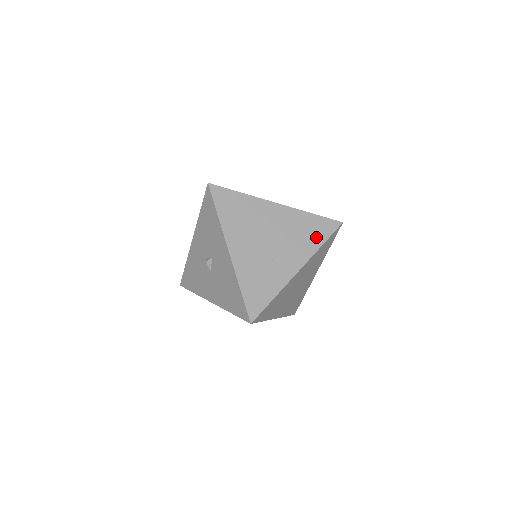
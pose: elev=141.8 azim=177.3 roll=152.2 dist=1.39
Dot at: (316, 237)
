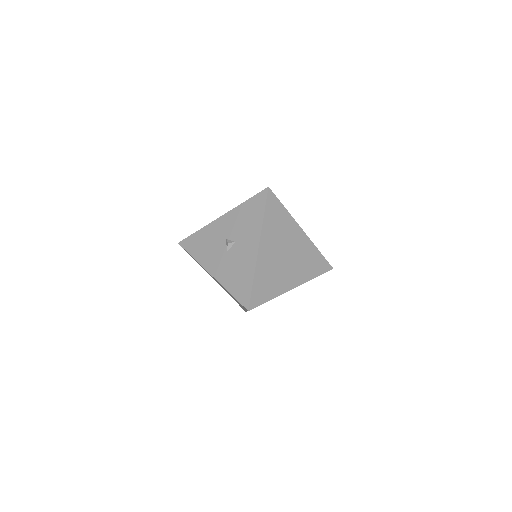
Dot at: (314, 270)
